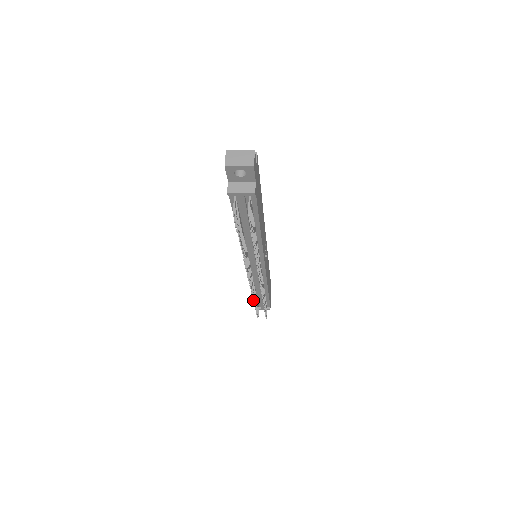
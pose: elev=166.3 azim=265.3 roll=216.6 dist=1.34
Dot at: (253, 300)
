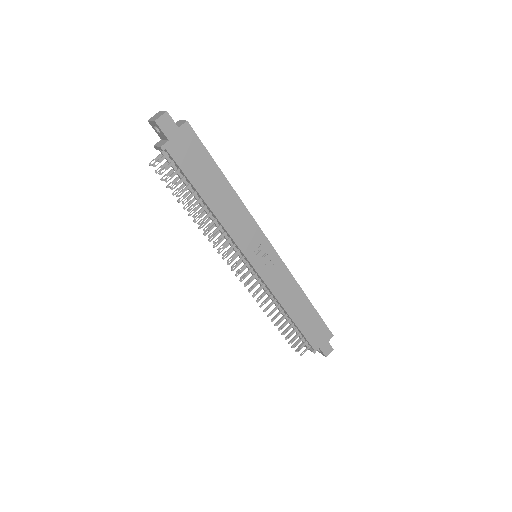
Dot at: (263, 310)
